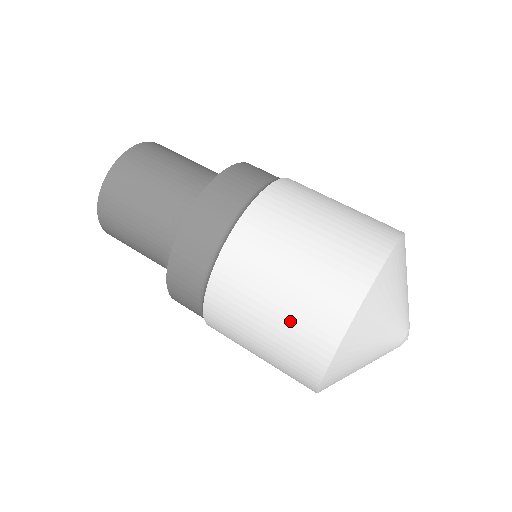
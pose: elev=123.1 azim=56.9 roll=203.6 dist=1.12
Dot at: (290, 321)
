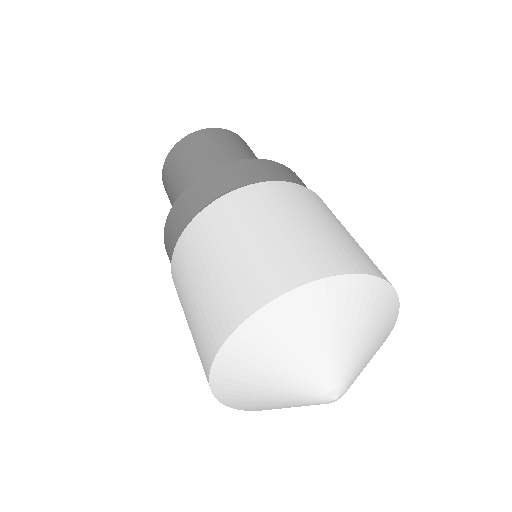
Dot at: (248, 260)
